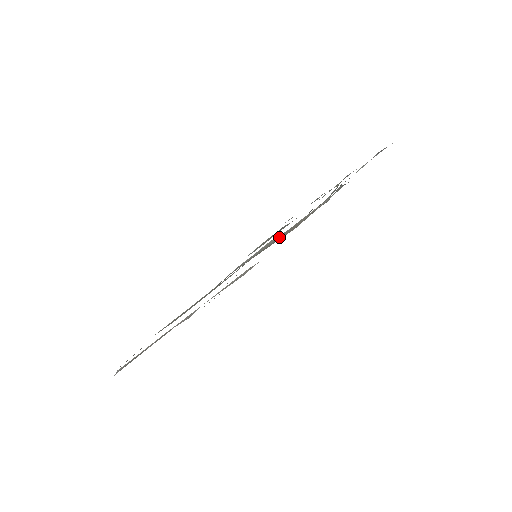
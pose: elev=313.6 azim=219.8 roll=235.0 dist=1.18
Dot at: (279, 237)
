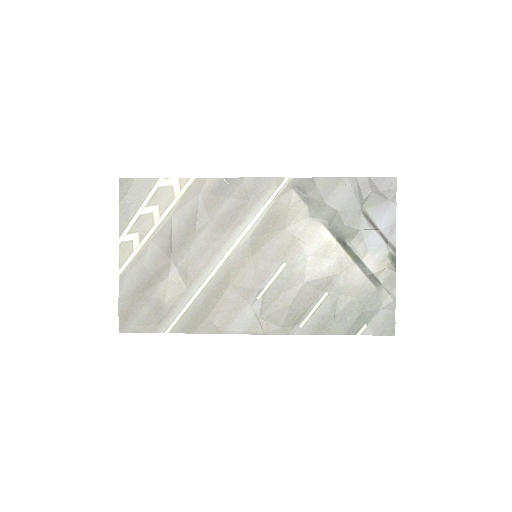
Dot at: (264, 224)
